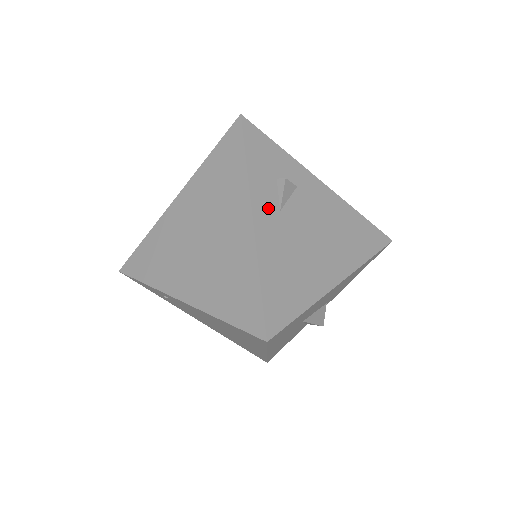
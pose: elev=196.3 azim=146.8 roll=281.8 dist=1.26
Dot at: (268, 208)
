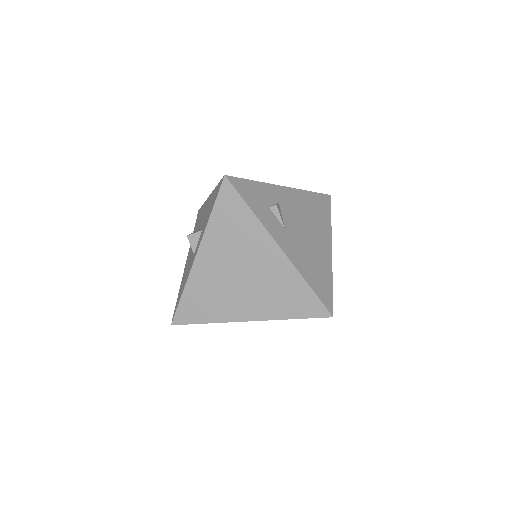
Dot at: (280, 233)
